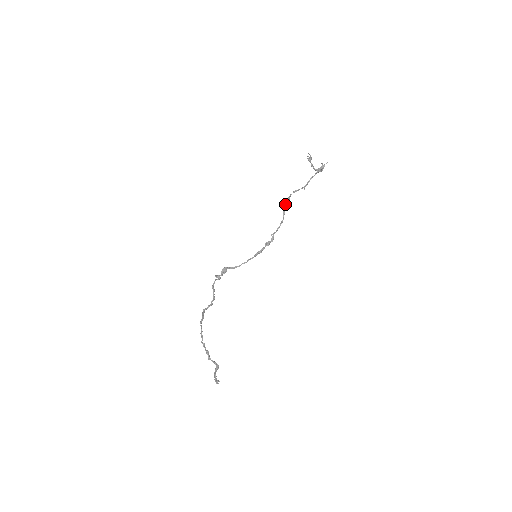
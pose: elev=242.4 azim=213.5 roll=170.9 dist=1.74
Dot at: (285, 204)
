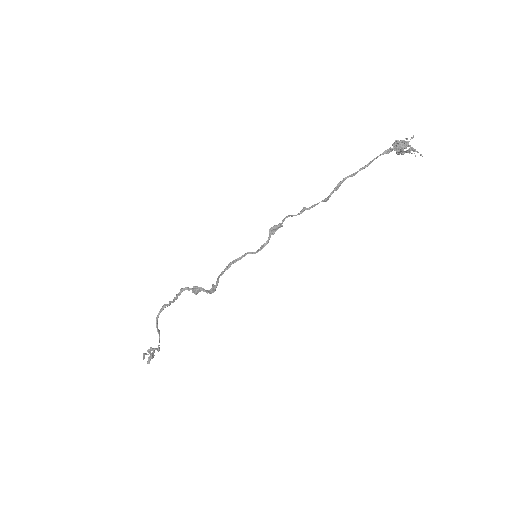
Dot at: (330, 194)
